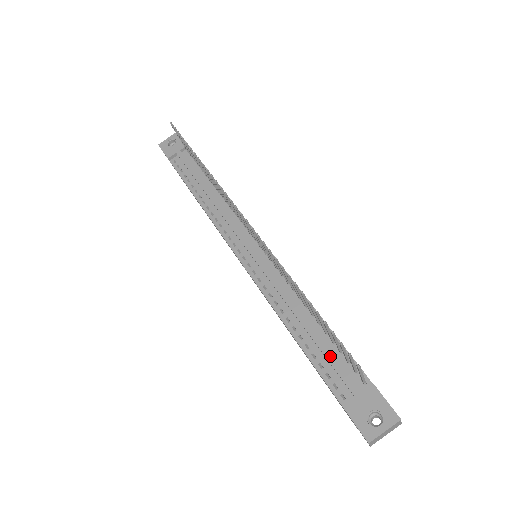
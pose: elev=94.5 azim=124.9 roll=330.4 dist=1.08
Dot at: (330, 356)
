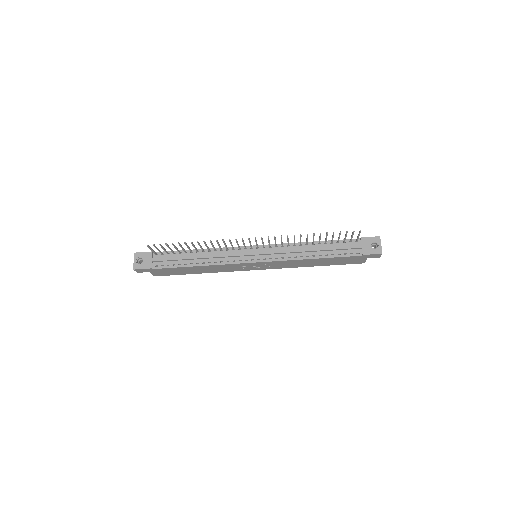
Dot at: (338, 247)
